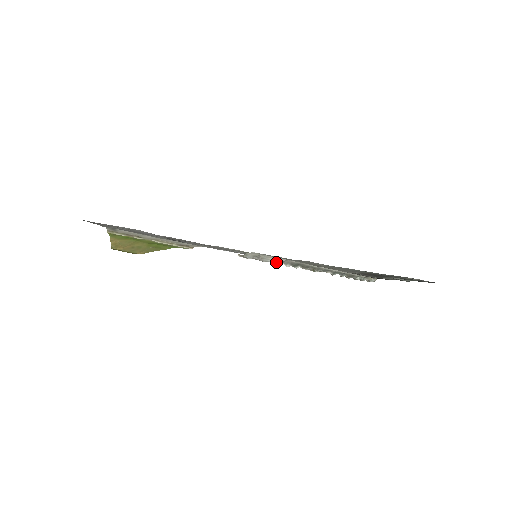
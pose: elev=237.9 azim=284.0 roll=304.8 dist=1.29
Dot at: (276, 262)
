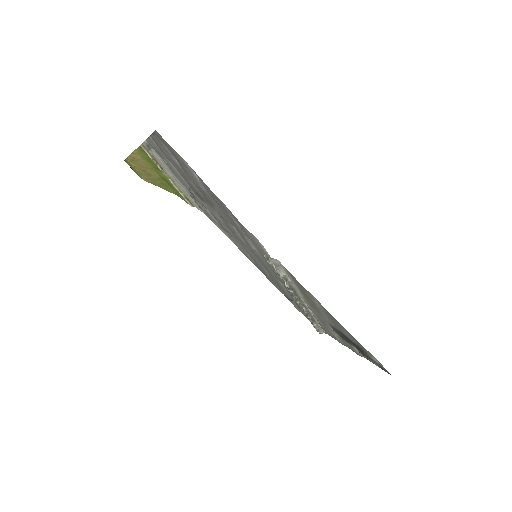
Dot at: (283, 278)
